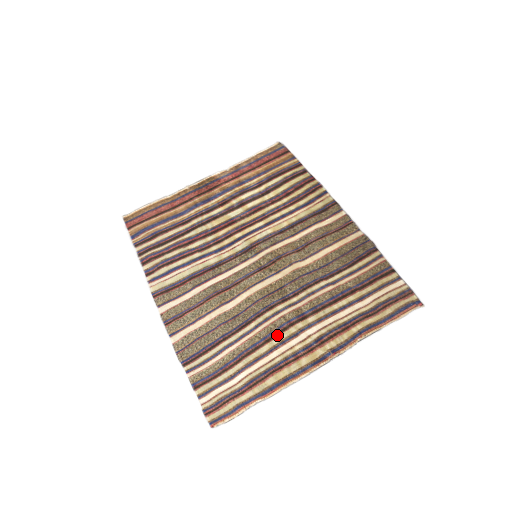
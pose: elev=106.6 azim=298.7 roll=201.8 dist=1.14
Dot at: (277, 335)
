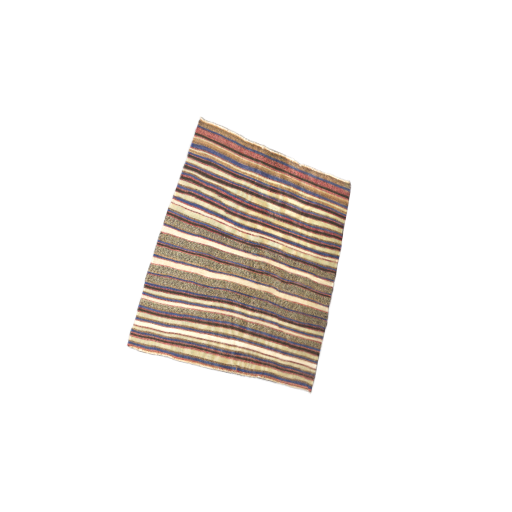
Dot at: (218, 326)
